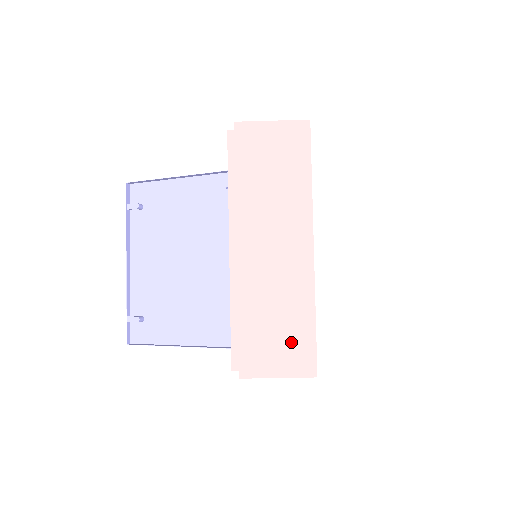
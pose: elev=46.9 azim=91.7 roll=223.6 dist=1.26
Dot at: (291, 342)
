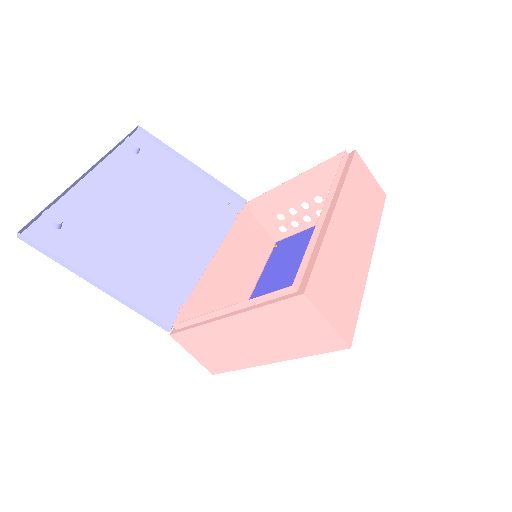
Dot at: (344, 304)
